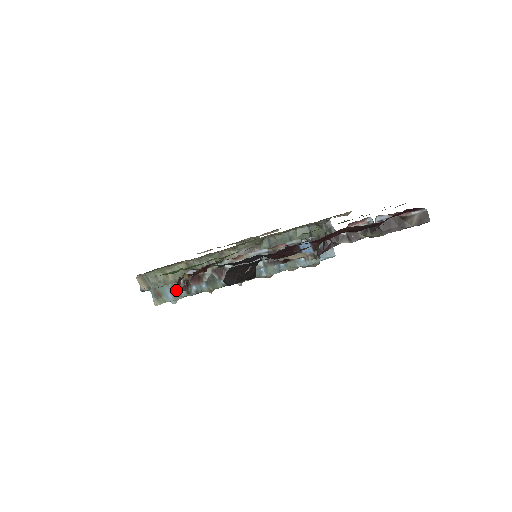
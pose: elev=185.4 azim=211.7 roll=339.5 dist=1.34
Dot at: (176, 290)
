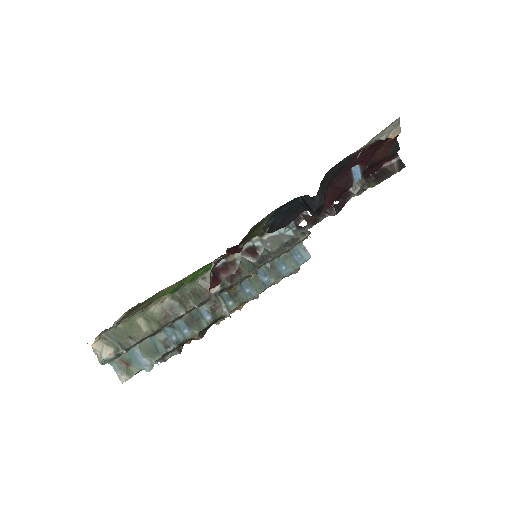
Dot at: (150, 349)
